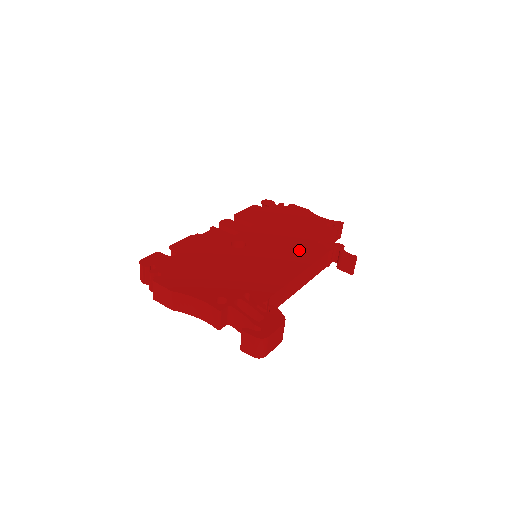
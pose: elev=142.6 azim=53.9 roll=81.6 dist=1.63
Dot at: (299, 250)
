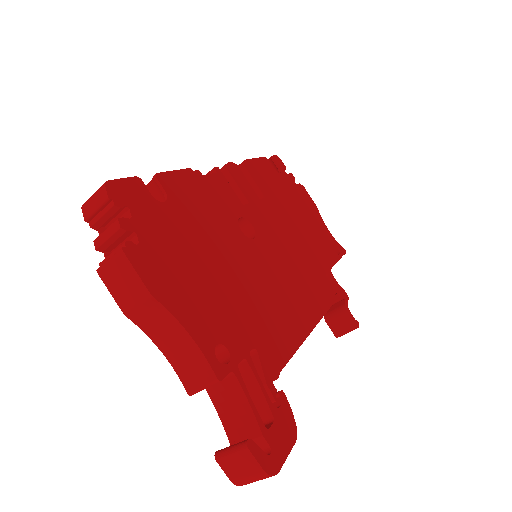
Dot at: (310, 281)
